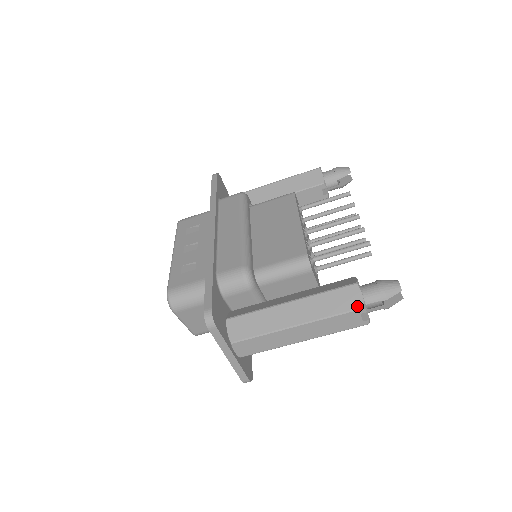
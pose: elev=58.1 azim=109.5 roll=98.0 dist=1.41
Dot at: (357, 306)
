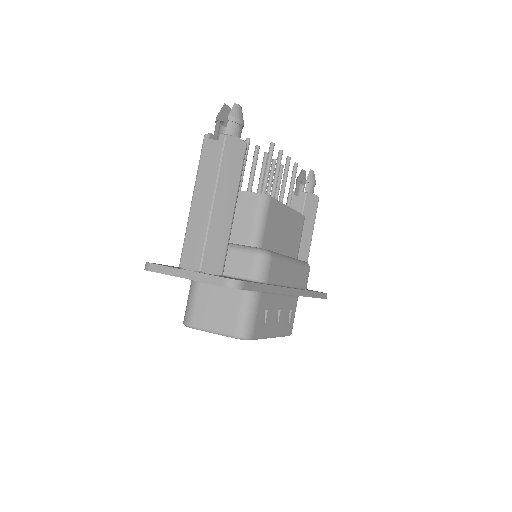
Dot at: (203, 141)
